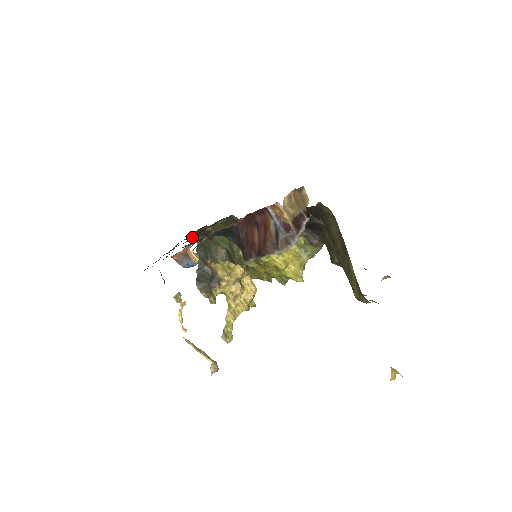
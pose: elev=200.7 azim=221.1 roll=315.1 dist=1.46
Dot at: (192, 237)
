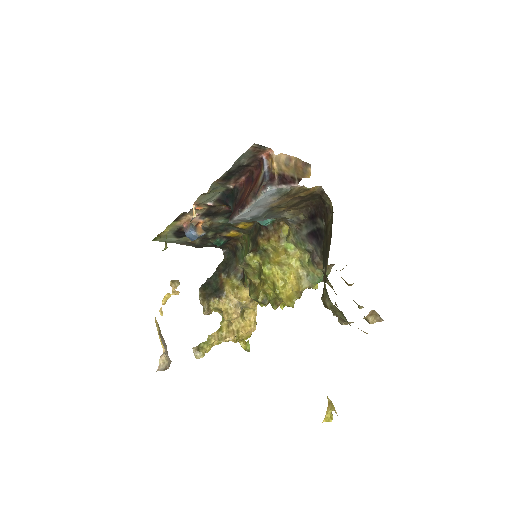
Dot at: (217, 239)
